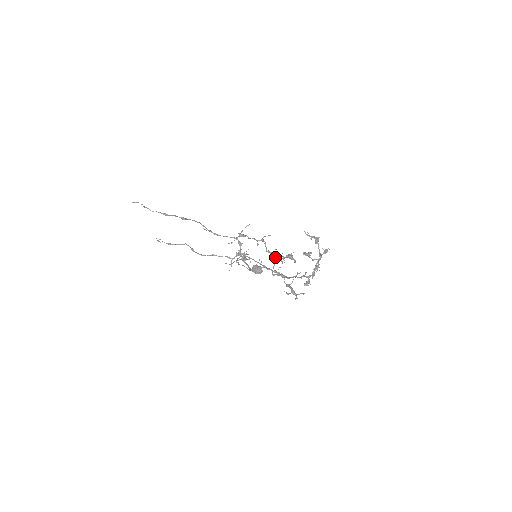
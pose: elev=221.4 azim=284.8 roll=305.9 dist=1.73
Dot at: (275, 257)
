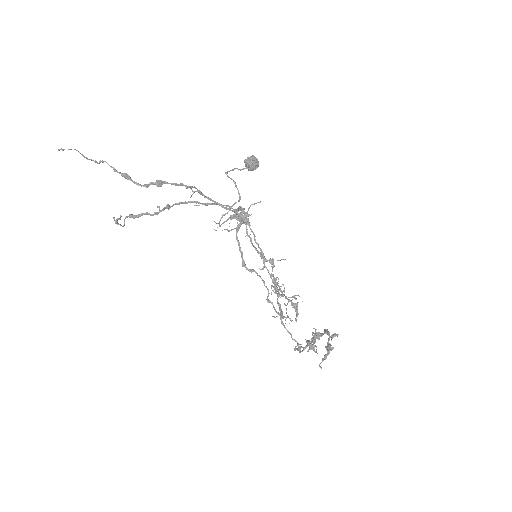
Dot at: occluded
